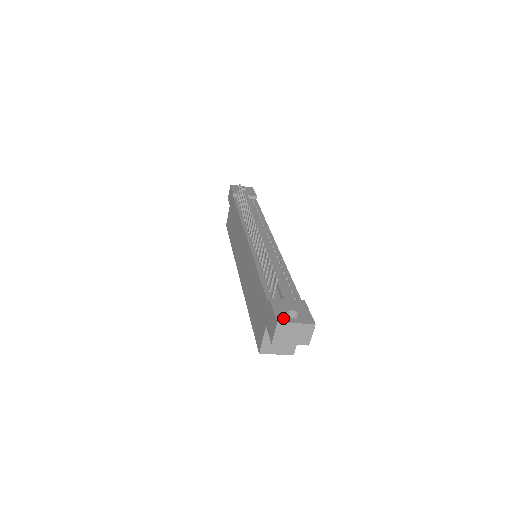
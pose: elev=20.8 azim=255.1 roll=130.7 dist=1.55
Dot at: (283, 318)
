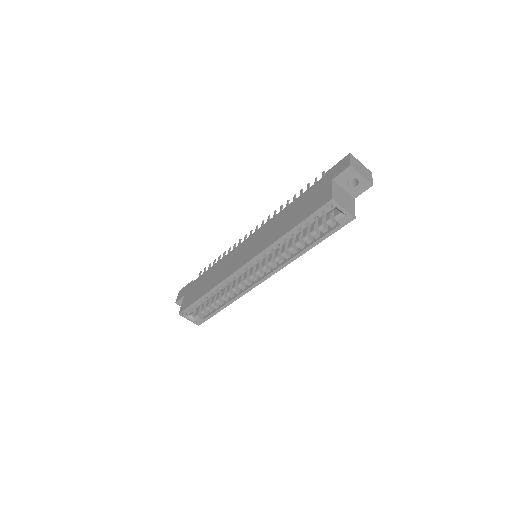
Dot at: occluded
